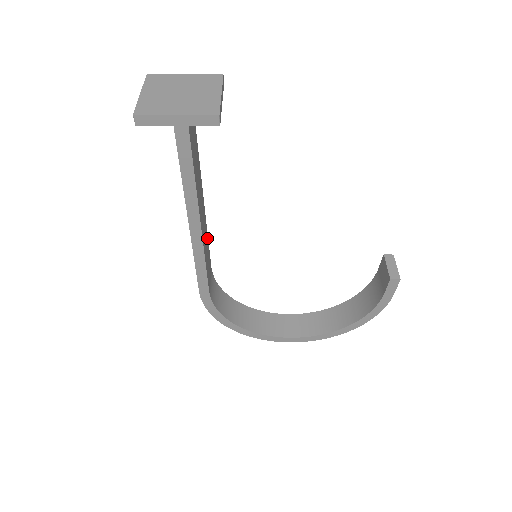
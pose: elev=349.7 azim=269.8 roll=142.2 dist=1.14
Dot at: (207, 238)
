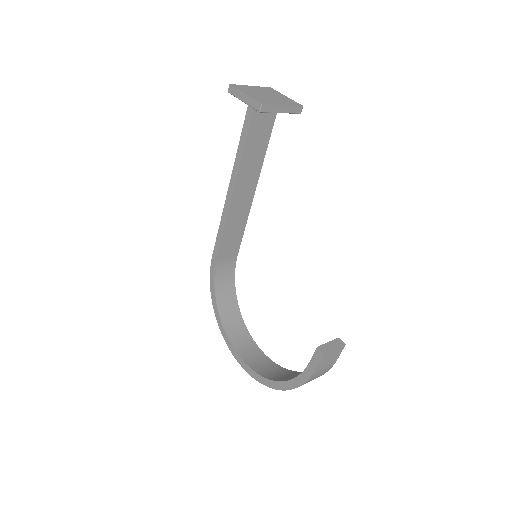
Dot at: (244, 224)
